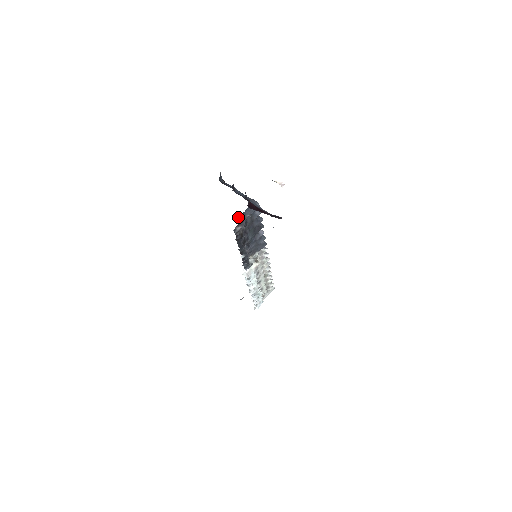
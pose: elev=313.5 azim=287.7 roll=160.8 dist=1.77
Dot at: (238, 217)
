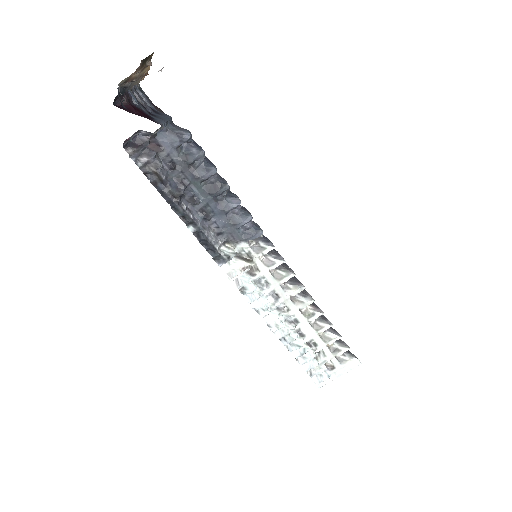
Dot at: (149, 146)
